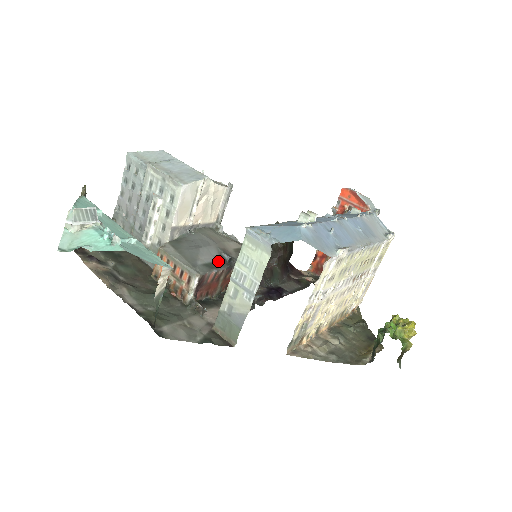
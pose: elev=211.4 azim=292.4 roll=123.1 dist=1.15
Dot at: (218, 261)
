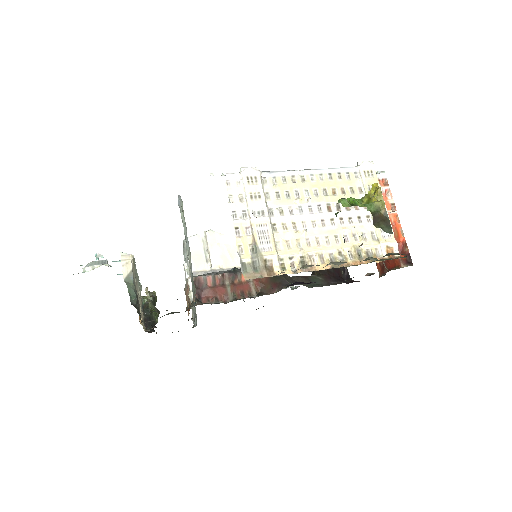
Dot at: occluded
